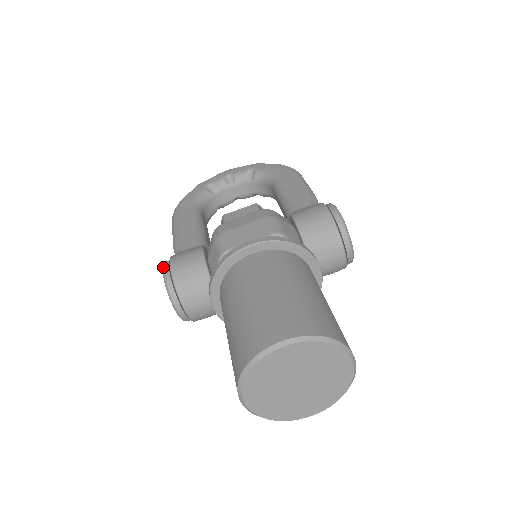
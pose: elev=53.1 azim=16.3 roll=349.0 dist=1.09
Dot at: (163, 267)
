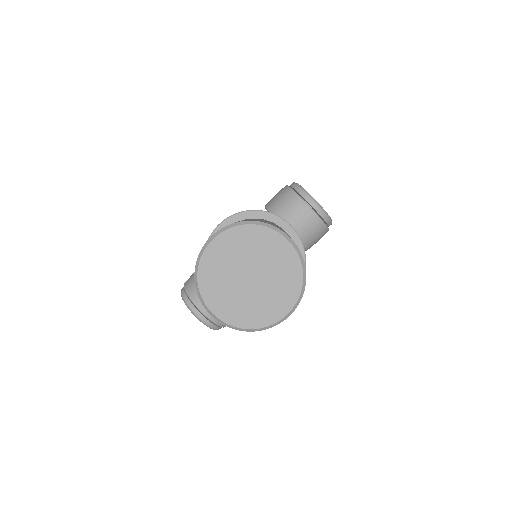
Dot at: occluded
